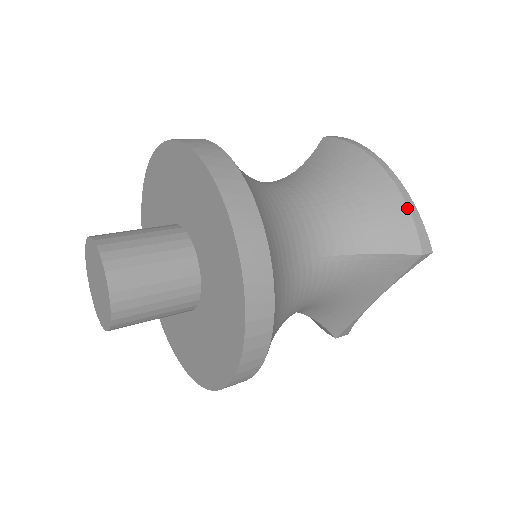
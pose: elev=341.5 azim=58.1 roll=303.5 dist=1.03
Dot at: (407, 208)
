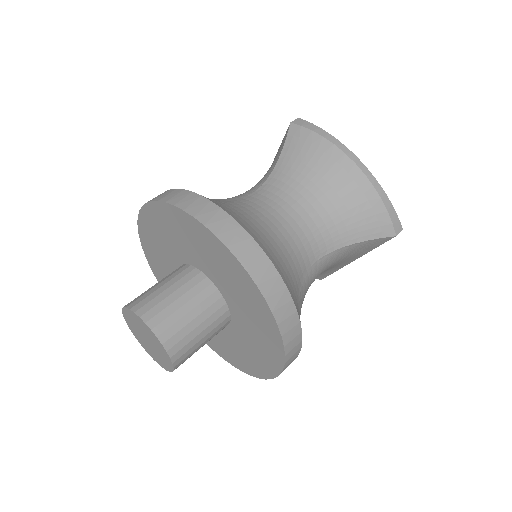
Dot at: (381, 200)
